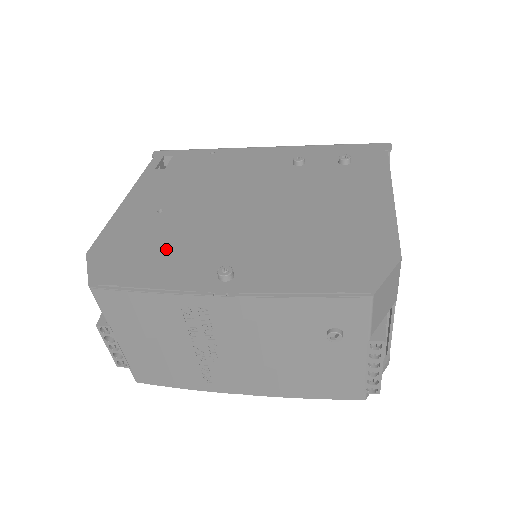
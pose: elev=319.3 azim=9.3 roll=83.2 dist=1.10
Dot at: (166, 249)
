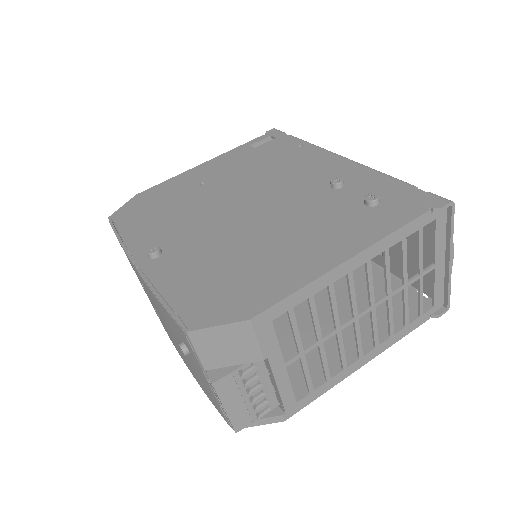
Dot at: (163, 214)
